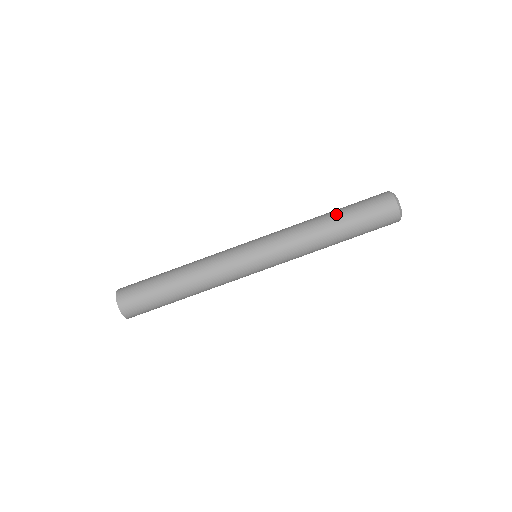
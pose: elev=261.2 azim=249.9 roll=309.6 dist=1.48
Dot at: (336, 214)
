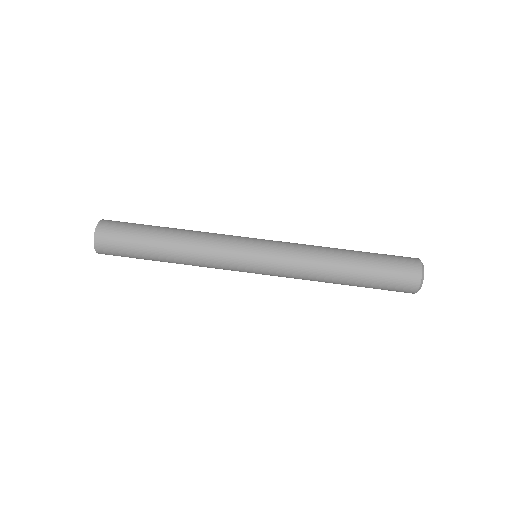
Dot at: occluded
